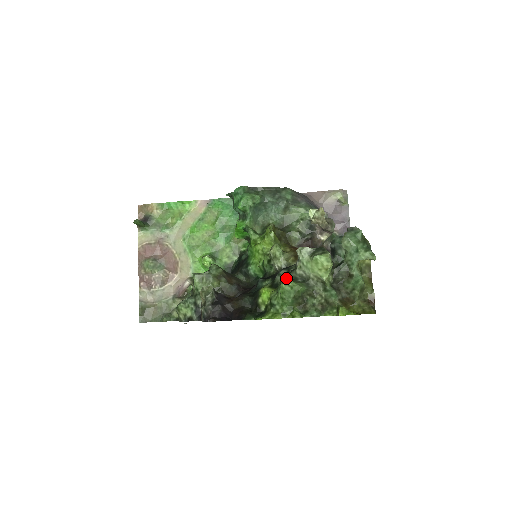
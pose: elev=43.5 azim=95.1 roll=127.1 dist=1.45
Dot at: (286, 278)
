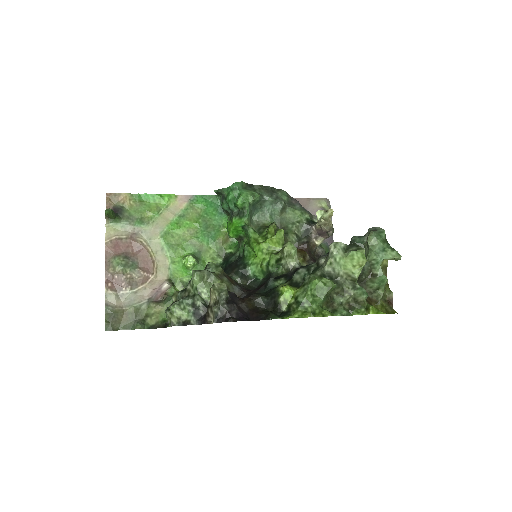
Dot at: (316, 275)
